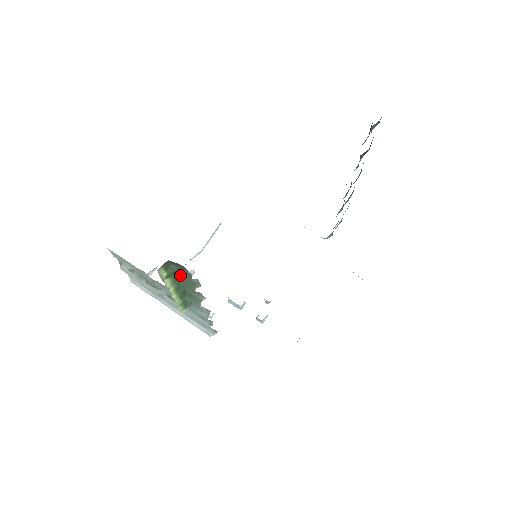
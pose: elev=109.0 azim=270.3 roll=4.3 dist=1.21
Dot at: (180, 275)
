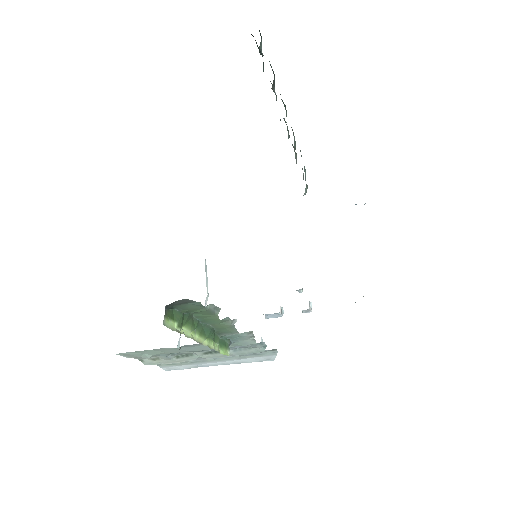
Dot at: (192, 315)
